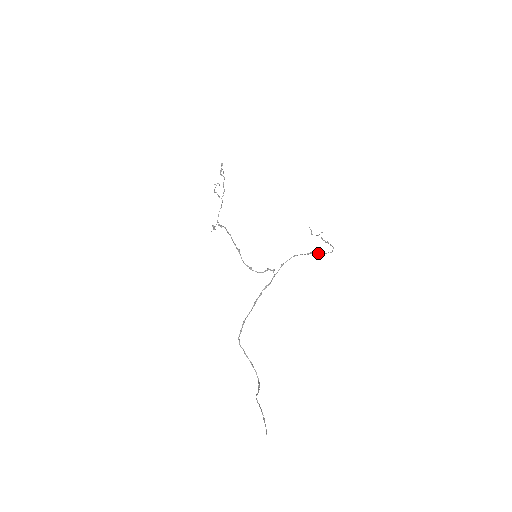
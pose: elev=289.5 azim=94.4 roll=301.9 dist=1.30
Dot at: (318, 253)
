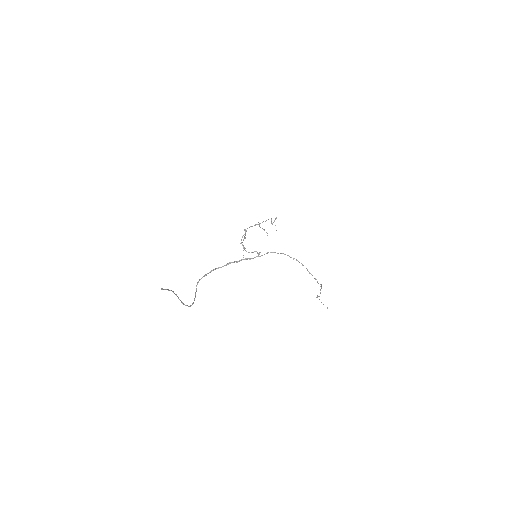
Dot at: (302, 265)
